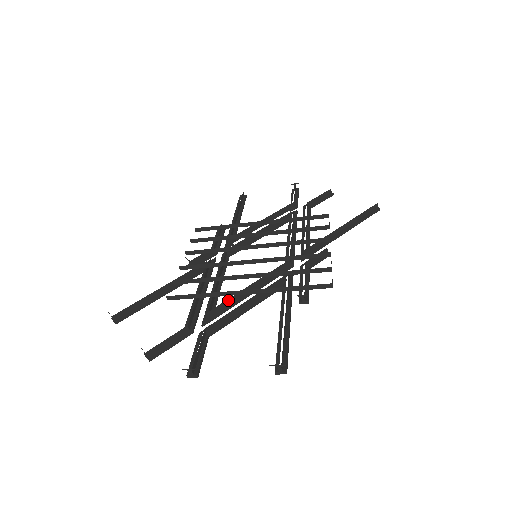
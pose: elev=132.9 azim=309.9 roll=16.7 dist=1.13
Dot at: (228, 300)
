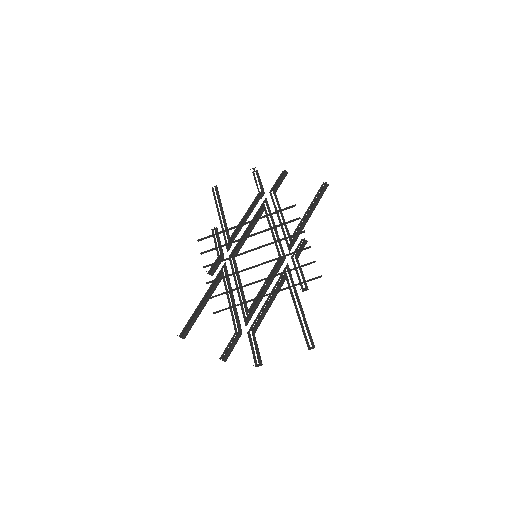
Dot at: (255, 303)
